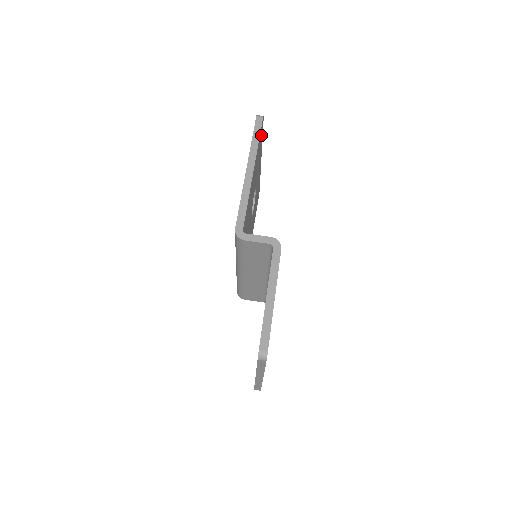
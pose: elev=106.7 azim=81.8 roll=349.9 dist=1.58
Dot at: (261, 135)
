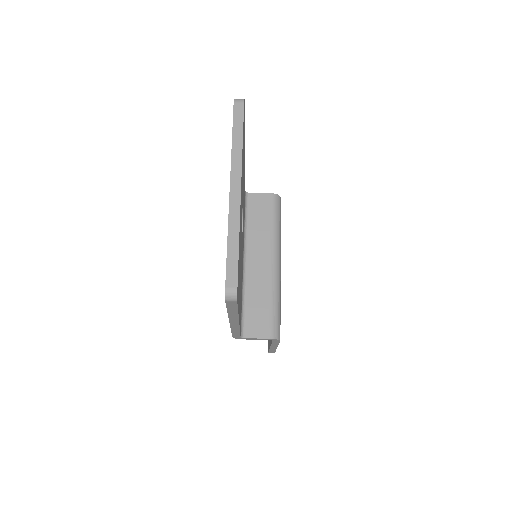
Dot at: (238, 276)
